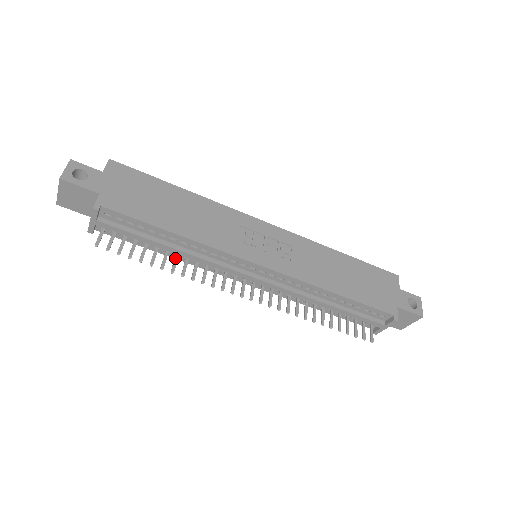
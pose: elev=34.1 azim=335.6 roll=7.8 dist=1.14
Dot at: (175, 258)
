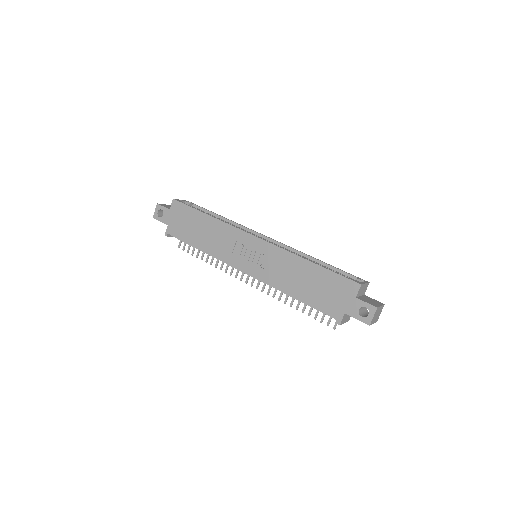
Dot at: occluded
